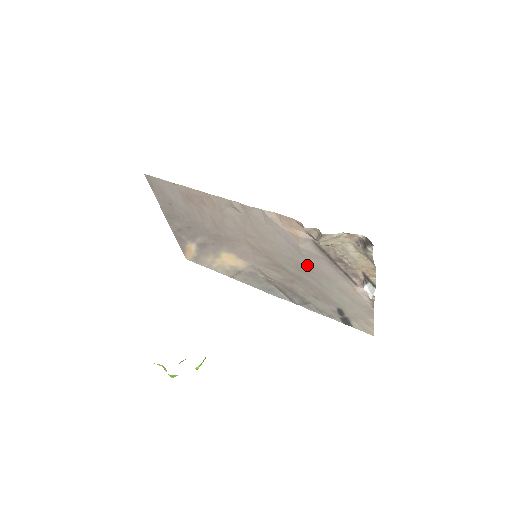
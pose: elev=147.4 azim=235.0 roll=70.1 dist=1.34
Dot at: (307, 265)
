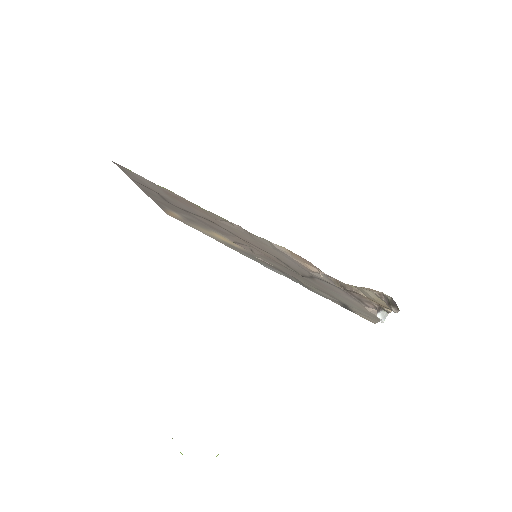
Dot at: (315, 279)
